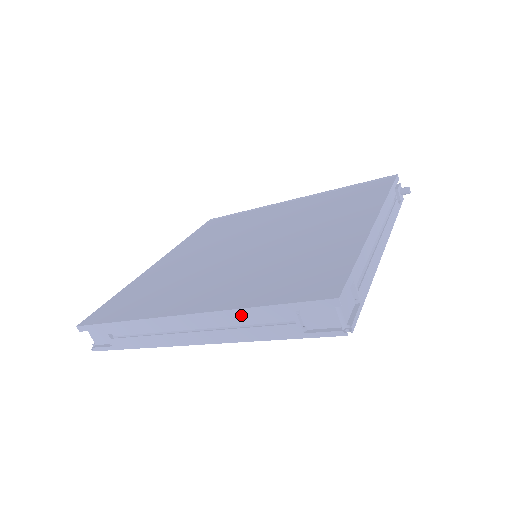
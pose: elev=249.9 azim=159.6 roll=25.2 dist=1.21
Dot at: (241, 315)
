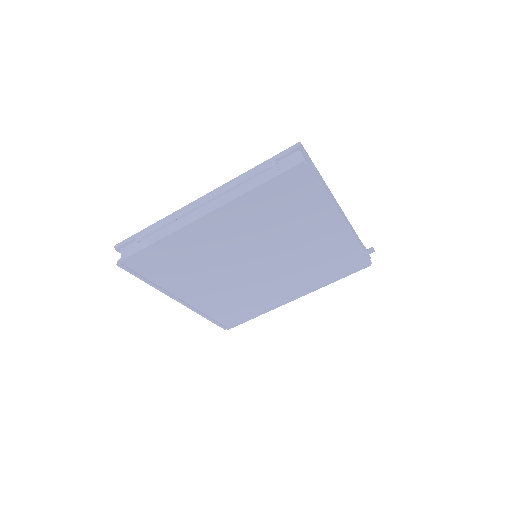
Dot at: (240, 179)
